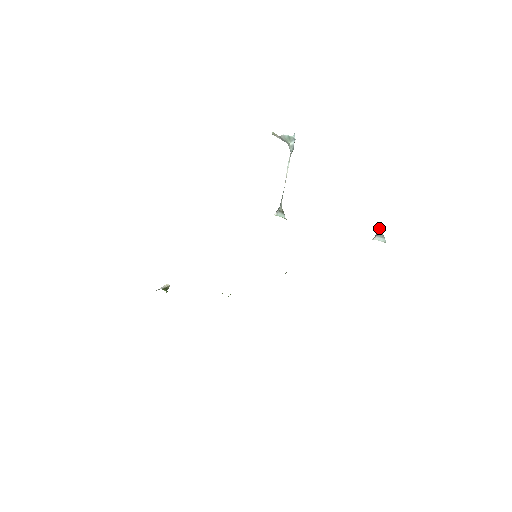
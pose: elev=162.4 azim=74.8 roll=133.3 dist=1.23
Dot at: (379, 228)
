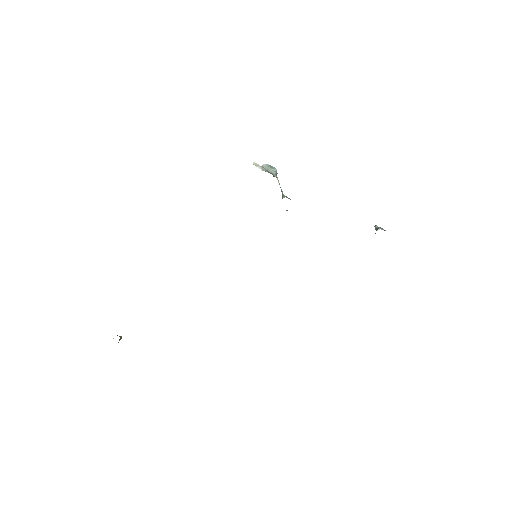
Dot at: (377, 227)
